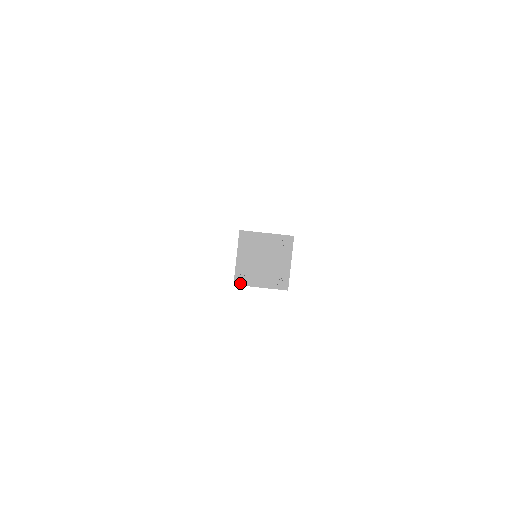
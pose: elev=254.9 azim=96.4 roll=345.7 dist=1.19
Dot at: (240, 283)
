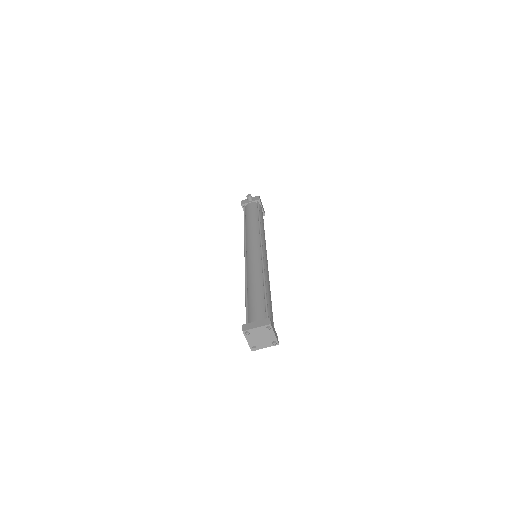
Dot at: (254, 350)
